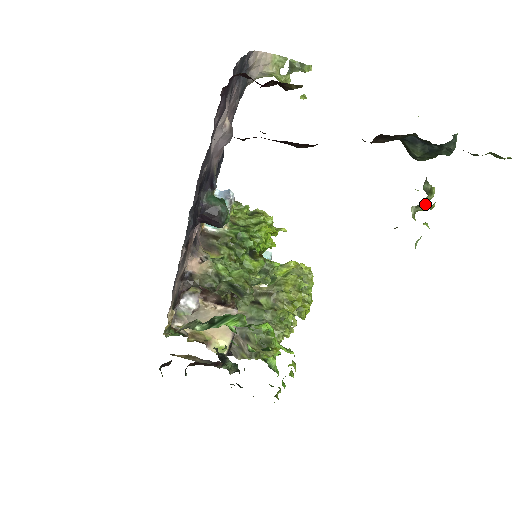
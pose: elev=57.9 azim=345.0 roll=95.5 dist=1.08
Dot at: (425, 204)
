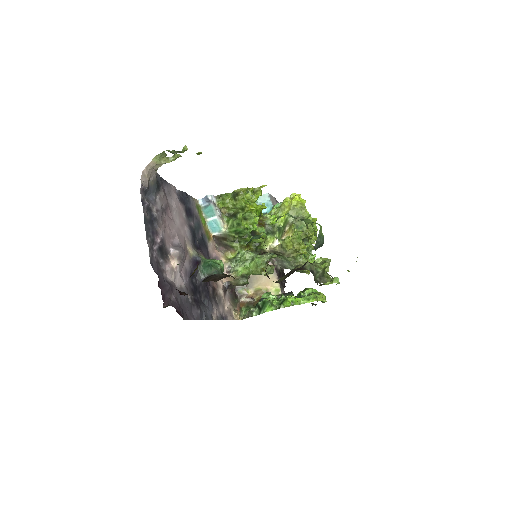
Dot at: occluded
